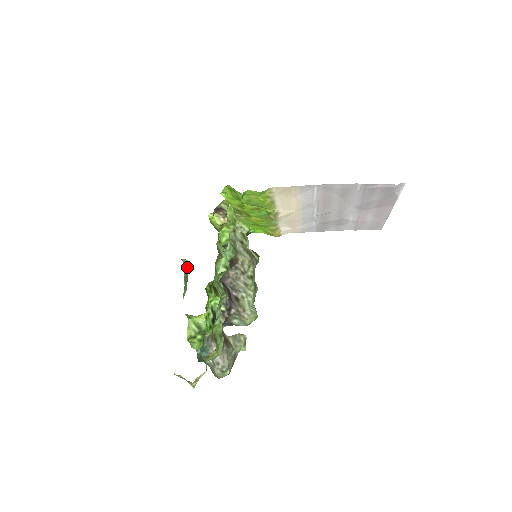
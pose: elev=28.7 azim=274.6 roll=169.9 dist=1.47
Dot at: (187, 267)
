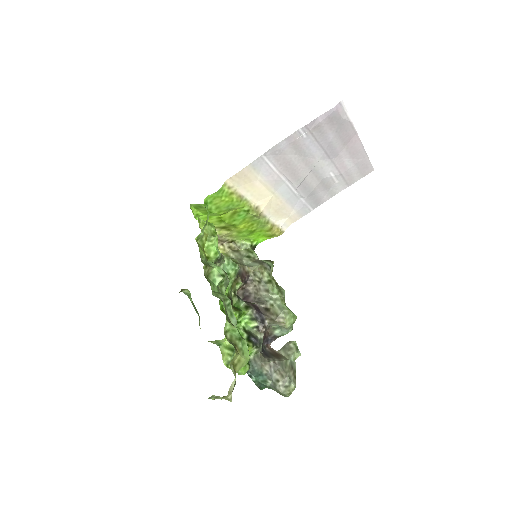
Dot at: occluded
